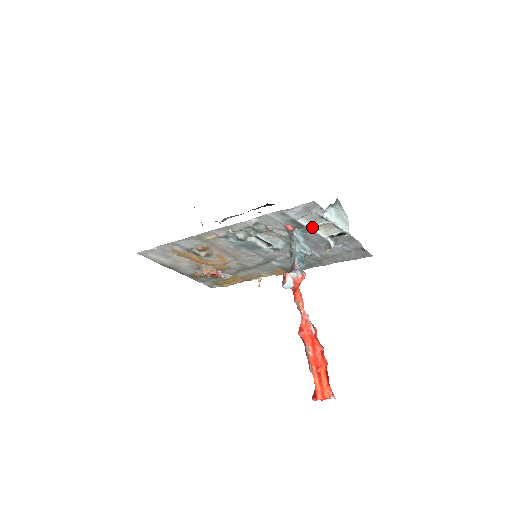
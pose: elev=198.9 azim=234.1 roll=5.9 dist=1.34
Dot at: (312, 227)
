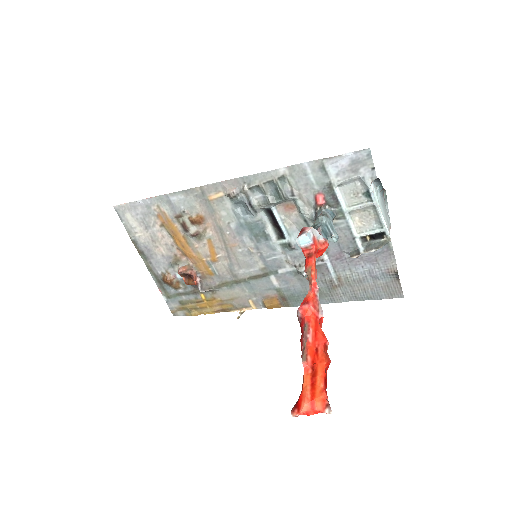
Dot at: (347, 209)
